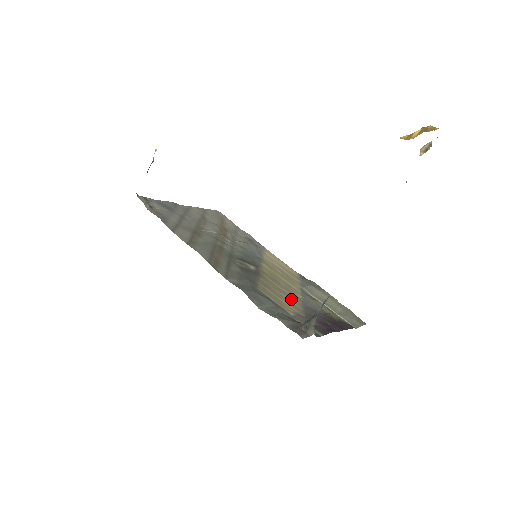
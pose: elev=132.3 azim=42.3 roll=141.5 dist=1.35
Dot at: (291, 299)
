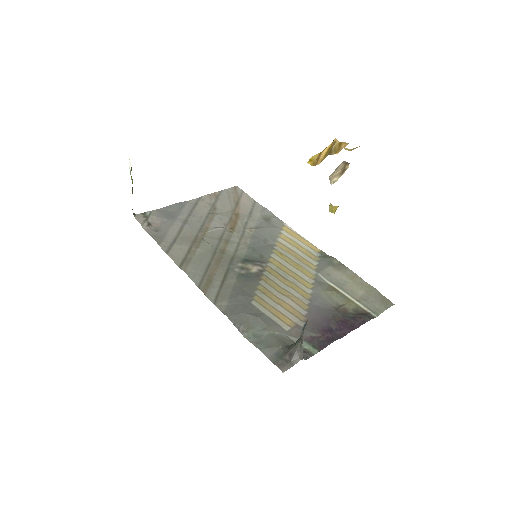
Dot at: (294, 302)
